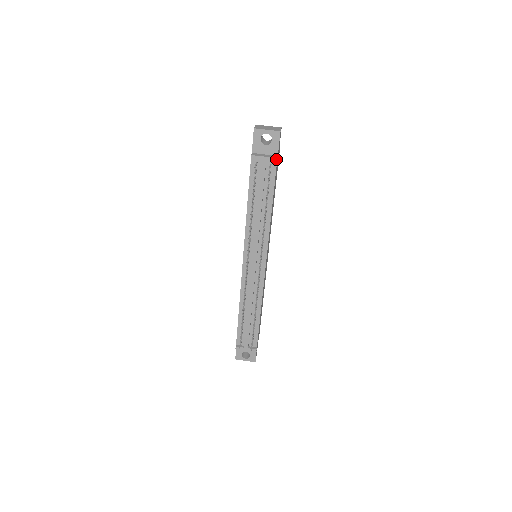
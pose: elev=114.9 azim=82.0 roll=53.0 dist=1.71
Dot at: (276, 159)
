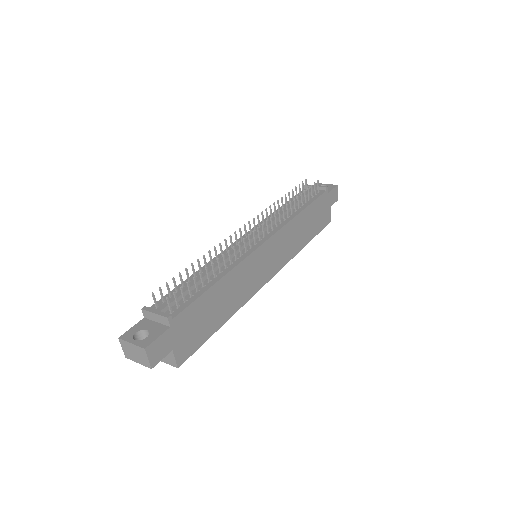
Dot at: (326, 187)
